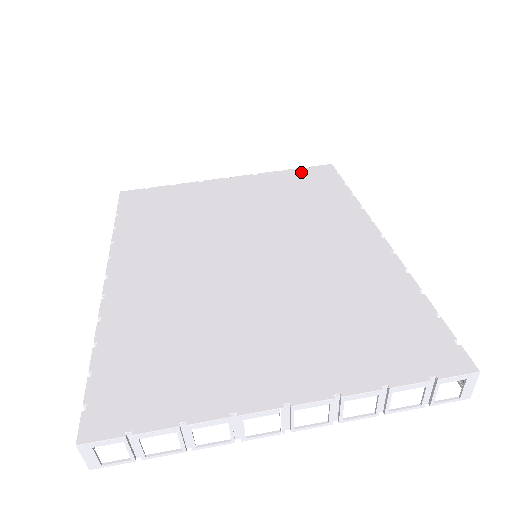
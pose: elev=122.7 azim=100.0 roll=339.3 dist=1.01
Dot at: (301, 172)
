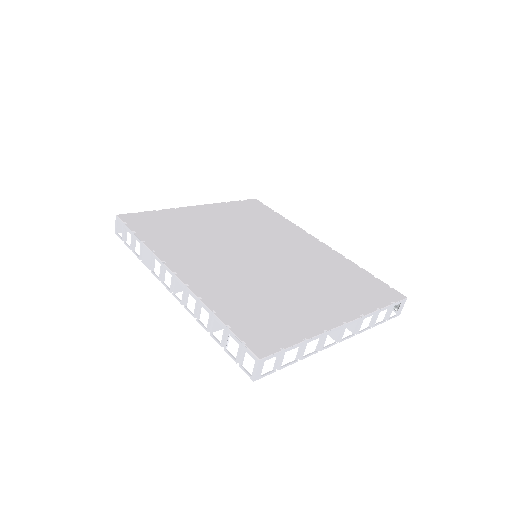
Dot at: (241, 203)
